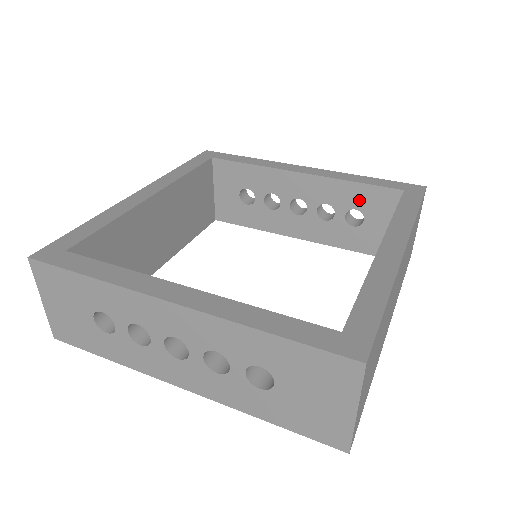
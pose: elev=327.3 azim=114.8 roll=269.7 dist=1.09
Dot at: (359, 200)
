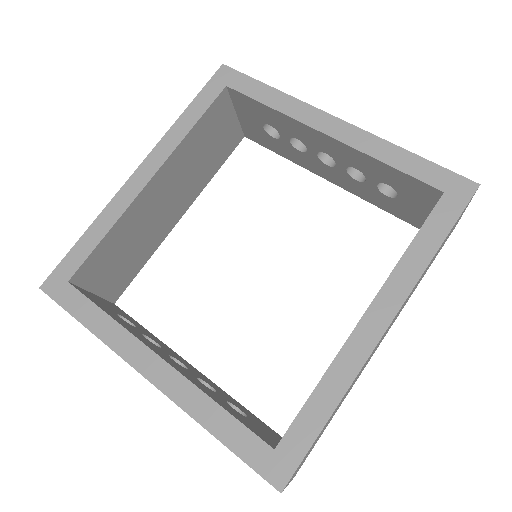
Dot at: (392, 180)
